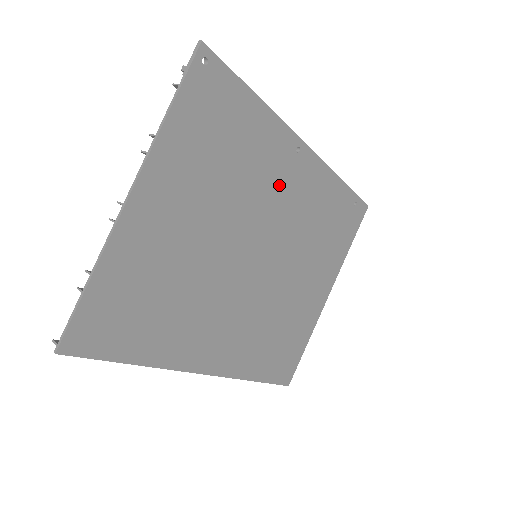
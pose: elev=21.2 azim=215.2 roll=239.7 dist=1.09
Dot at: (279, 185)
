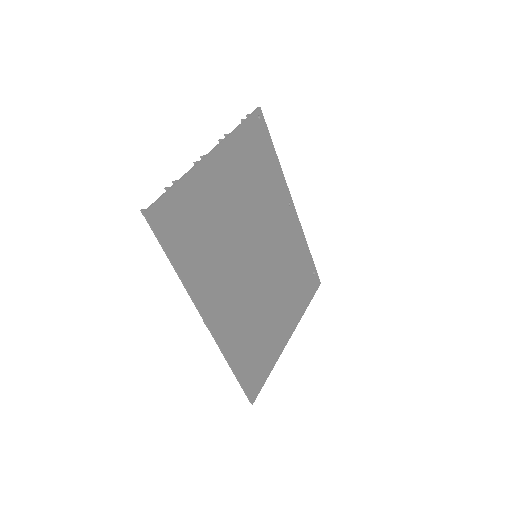
Dot at: (277, 217)
